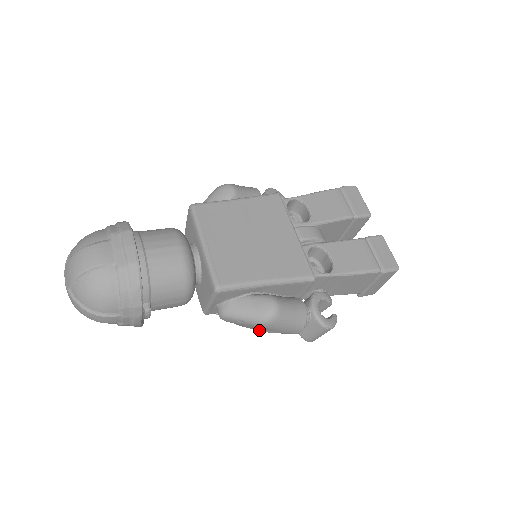
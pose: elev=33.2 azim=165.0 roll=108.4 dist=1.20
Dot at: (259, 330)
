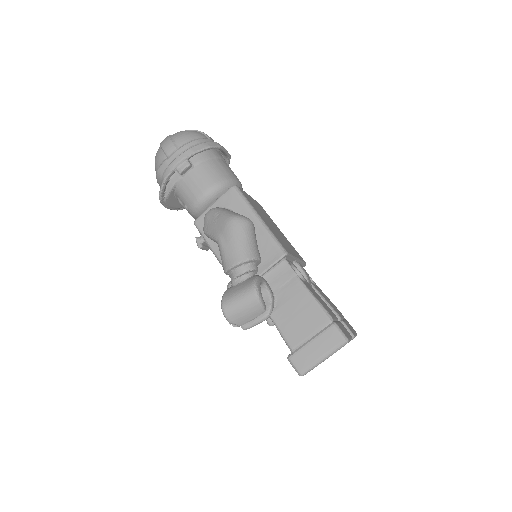
Dot at: (217, 234)
